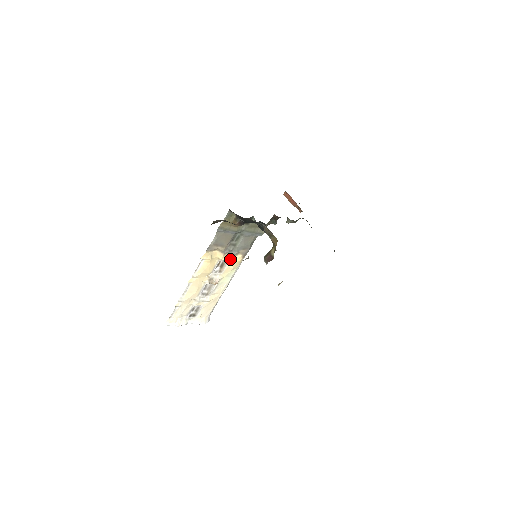
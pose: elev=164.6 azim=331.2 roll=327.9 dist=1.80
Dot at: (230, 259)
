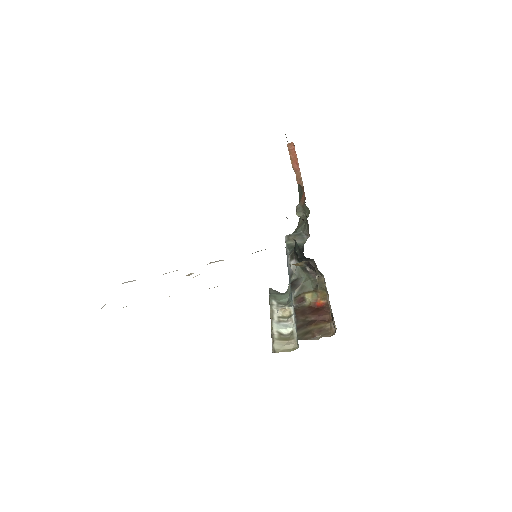
Dot at: occluded
